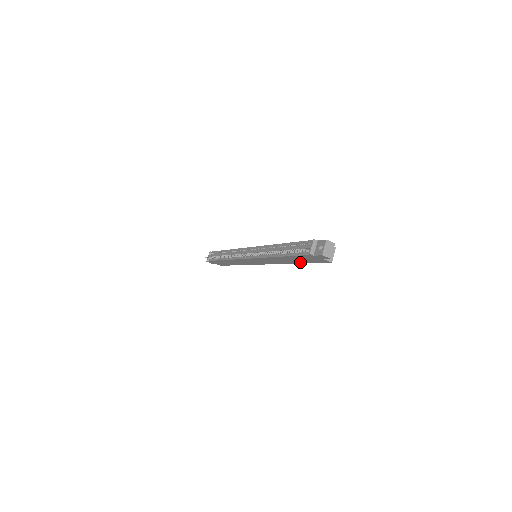
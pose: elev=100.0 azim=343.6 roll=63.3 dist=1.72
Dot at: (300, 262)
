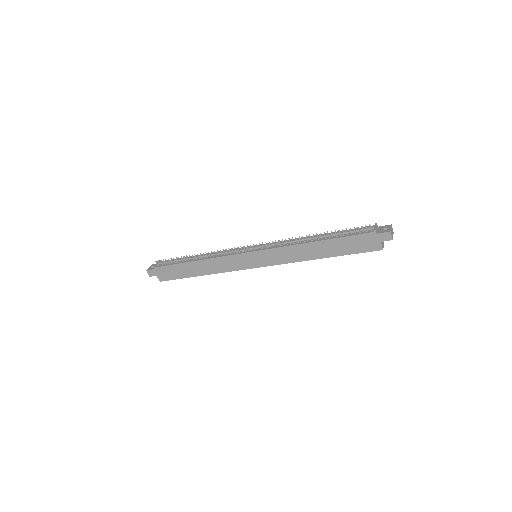
Dot at: (334, 254)
